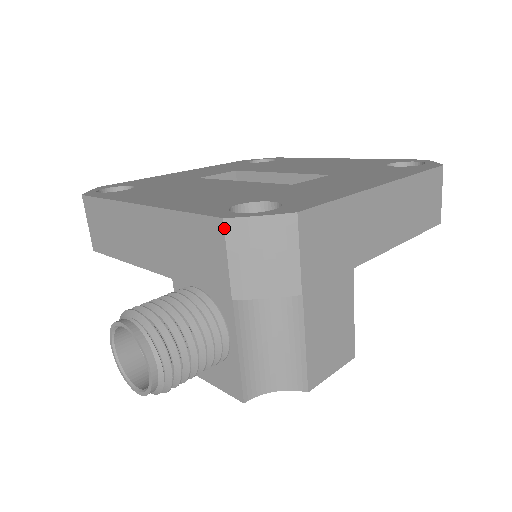
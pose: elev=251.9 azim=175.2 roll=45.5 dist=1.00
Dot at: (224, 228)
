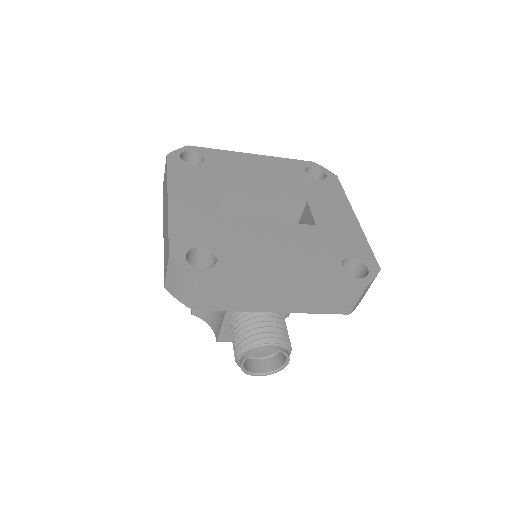
Dot at: (364, 290)
